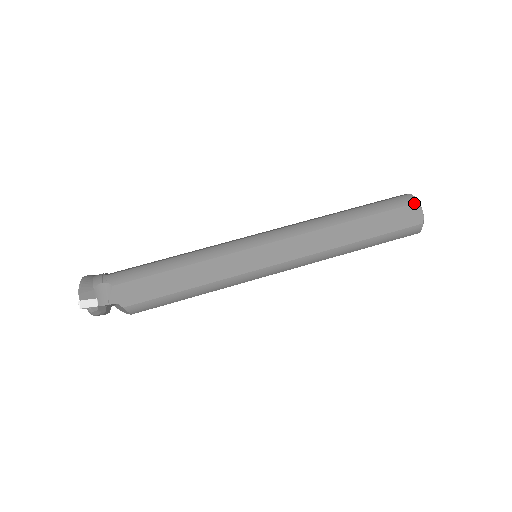
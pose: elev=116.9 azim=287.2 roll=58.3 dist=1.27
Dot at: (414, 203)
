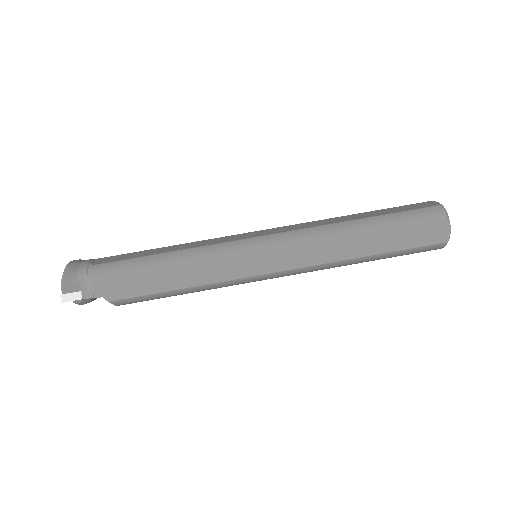
Dot at: (442, 219)
